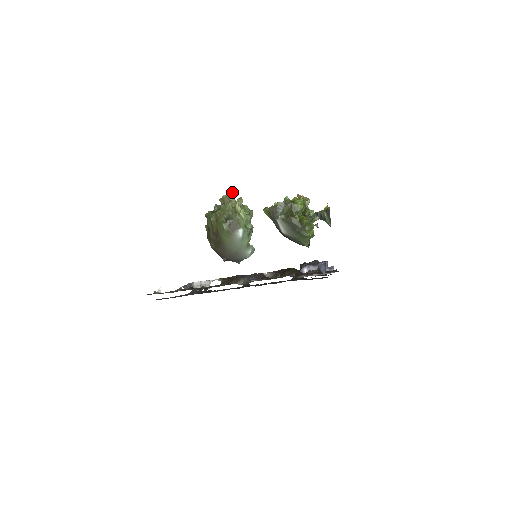
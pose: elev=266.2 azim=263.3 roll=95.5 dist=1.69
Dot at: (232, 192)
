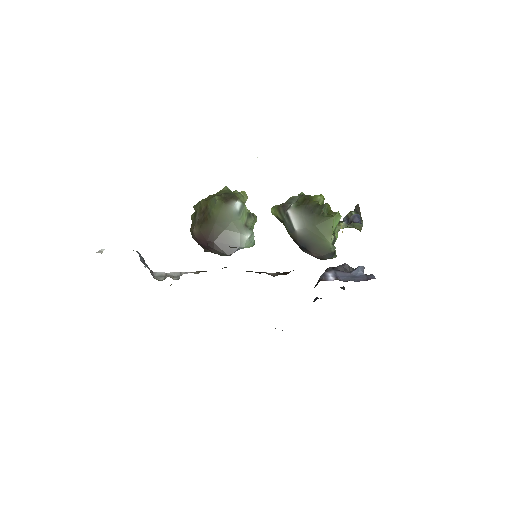
Dot at: occluded
